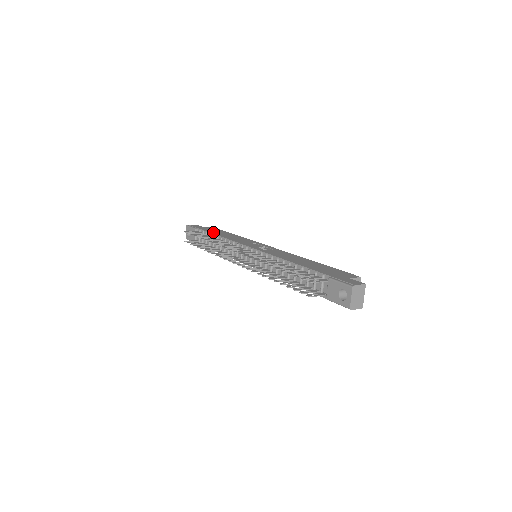
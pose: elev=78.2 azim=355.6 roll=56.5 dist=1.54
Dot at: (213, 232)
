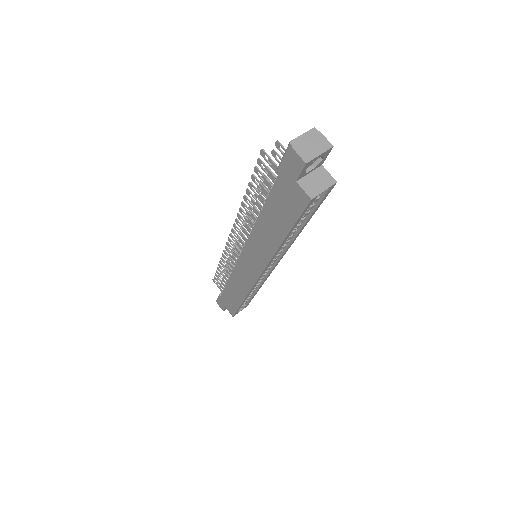
Dot at: occluded
